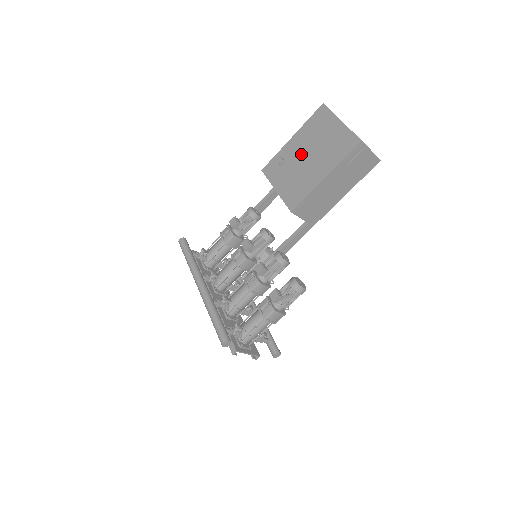
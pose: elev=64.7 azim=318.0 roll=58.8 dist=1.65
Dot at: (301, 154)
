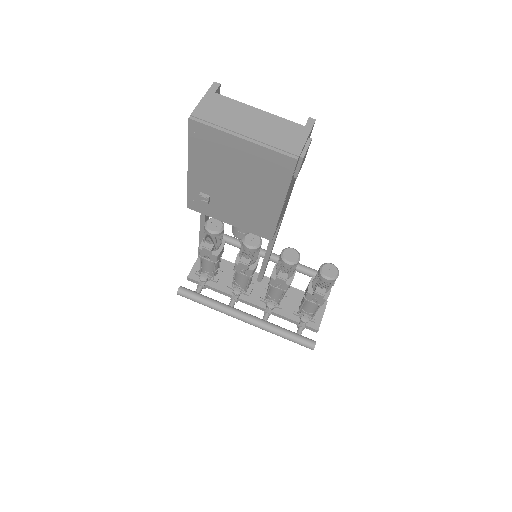
Dot at: (223, 186)
